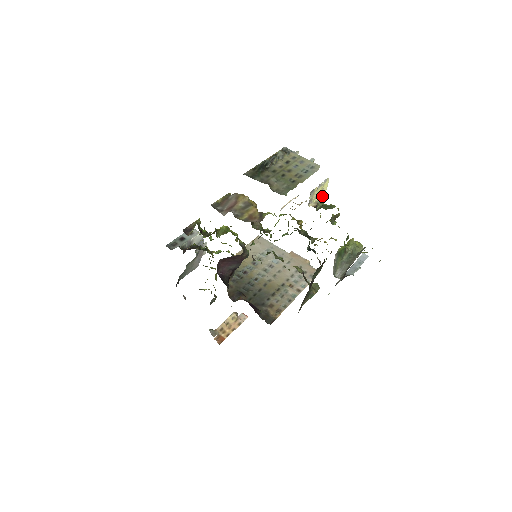
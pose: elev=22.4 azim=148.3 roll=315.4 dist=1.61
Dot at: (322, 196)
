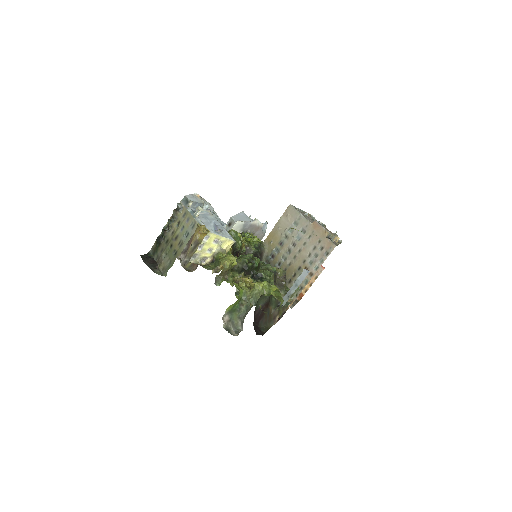
Dot at: (220, 243)
